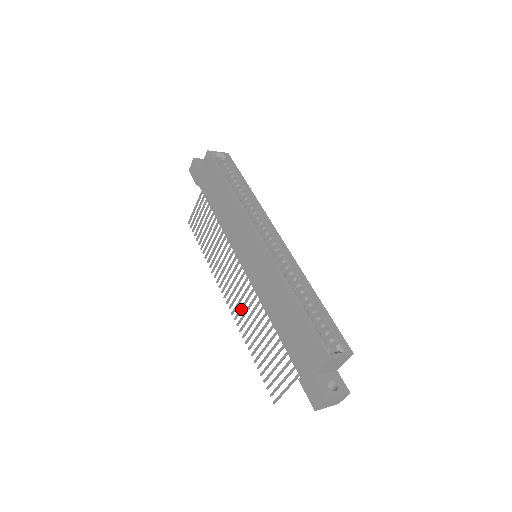
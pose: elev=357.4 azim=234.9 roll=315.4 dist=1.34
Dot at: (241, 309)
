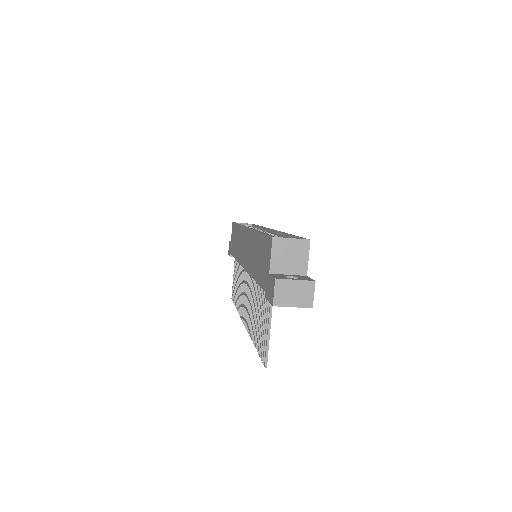
Dot at: (249, 312)
